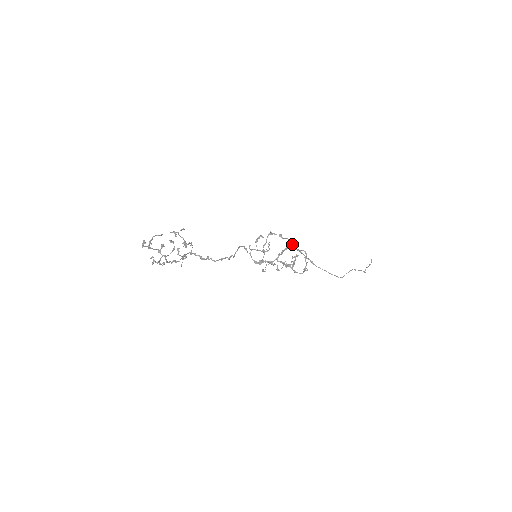
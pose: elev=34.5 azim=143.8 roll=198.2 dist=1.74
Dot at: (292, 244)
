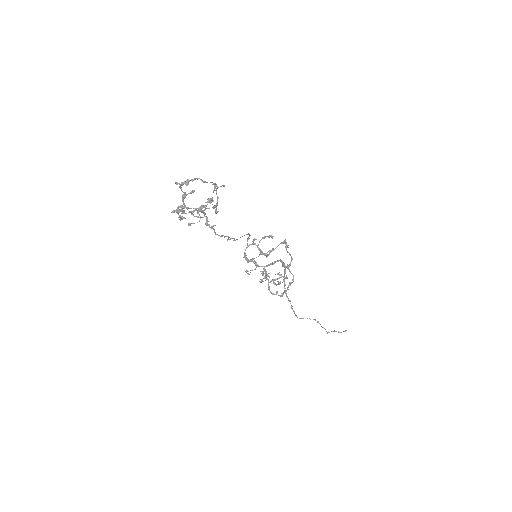
Dot at: (290, 263)
